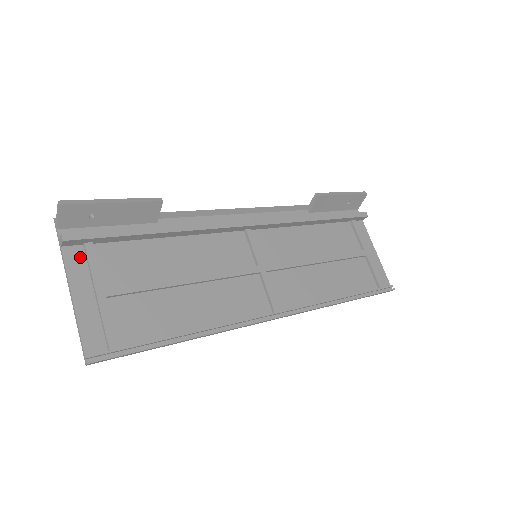
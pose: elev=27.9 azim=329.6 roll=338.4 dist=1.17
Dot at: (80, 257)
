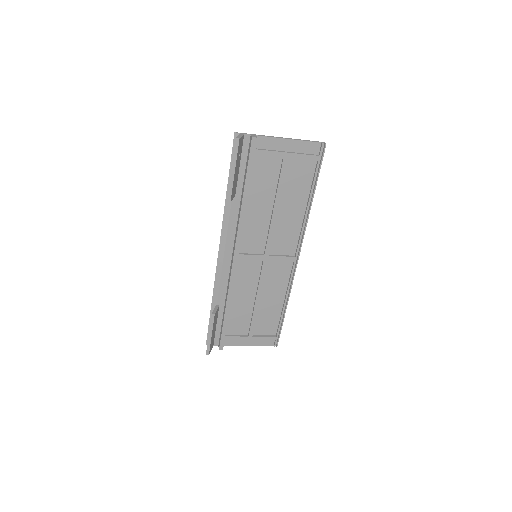
Dot at: (229, 340)
